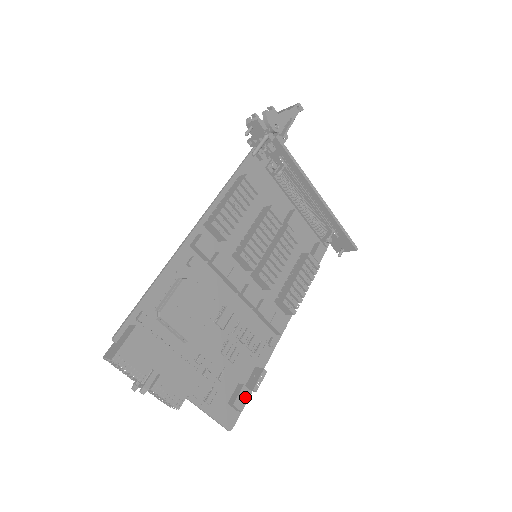
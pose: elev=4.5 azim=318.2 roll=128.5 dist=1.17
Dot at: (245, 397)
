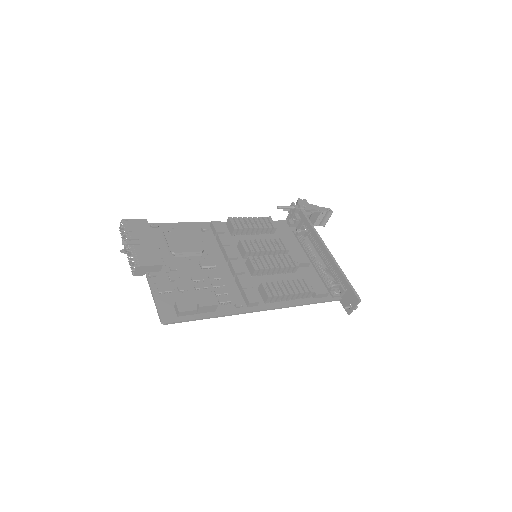
Dot at: (189, 307)
